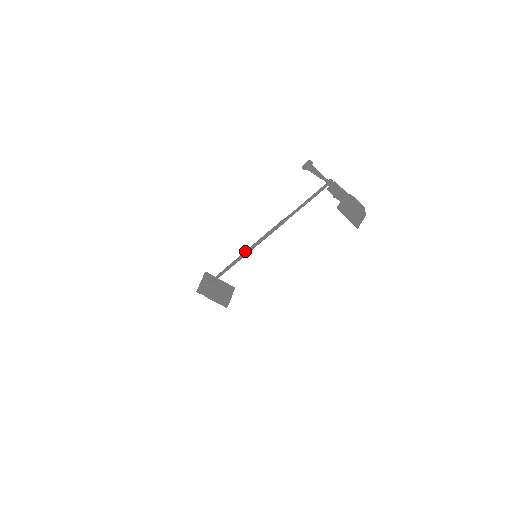
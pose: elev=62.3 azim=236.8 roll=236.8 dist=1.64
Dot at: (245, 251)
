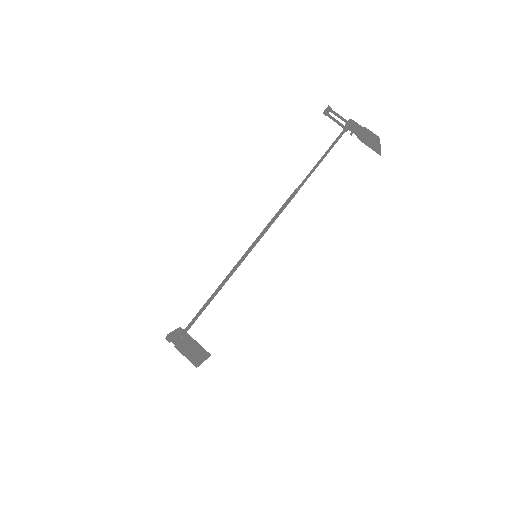
Dot at: occluded
